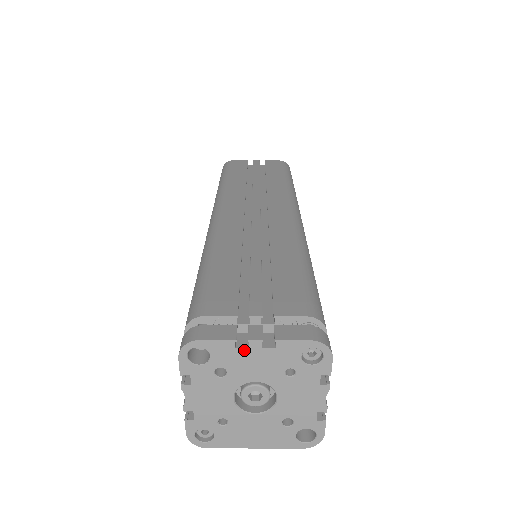
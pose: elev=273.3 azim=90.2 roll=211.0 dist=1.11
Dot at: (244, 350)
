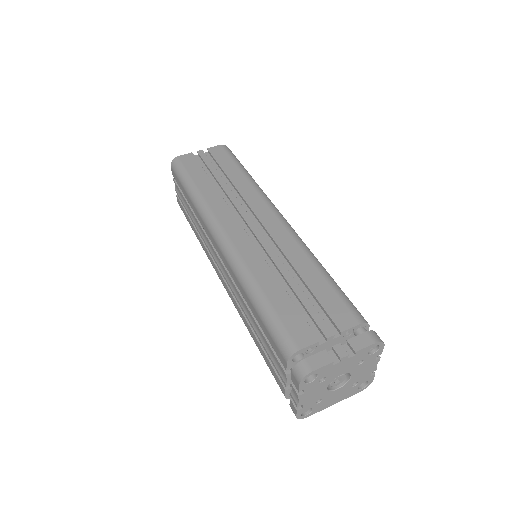
Dot at: (337, 364)
